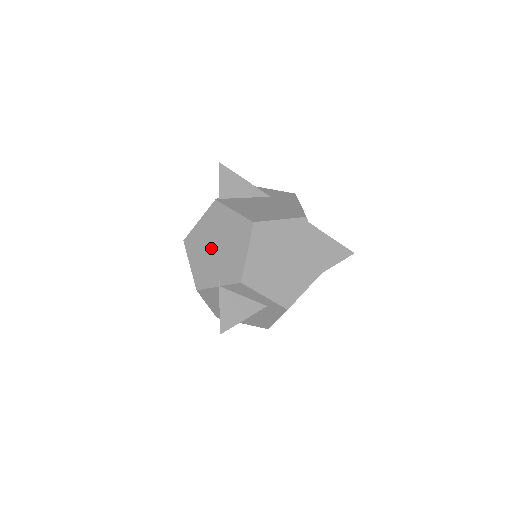
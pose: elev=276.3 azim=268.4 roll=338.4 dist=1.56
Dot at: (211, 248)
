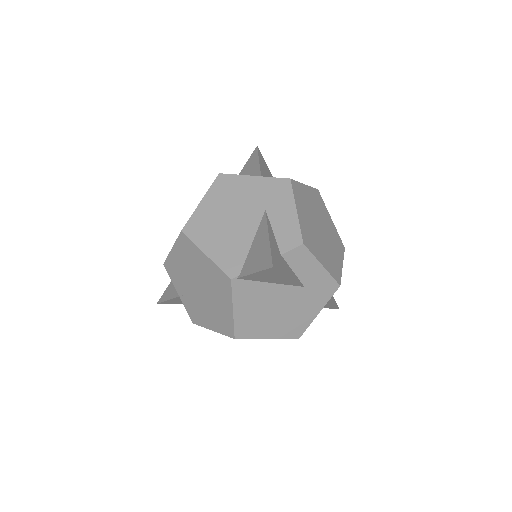
Dot at: (195, 280)
